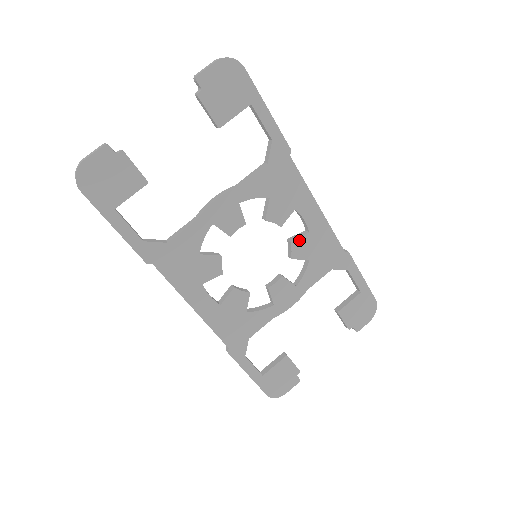
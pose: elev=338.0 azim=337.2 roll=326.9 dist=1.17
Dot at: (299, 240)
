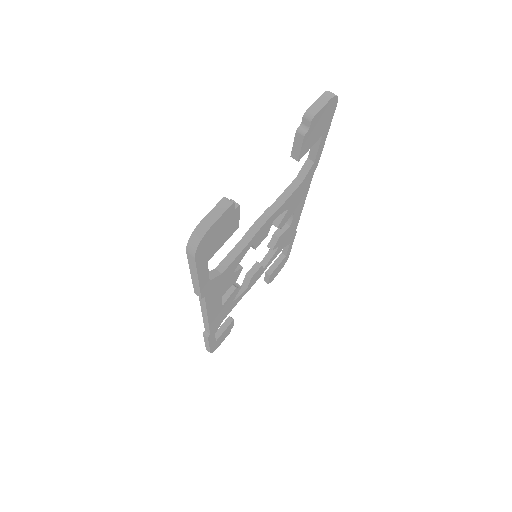
Dot at: (283, 234)
